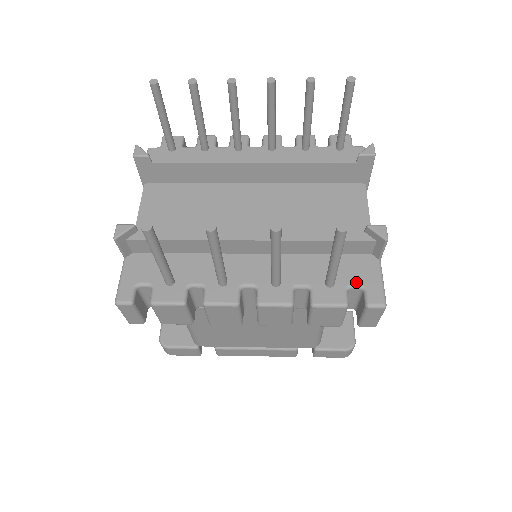
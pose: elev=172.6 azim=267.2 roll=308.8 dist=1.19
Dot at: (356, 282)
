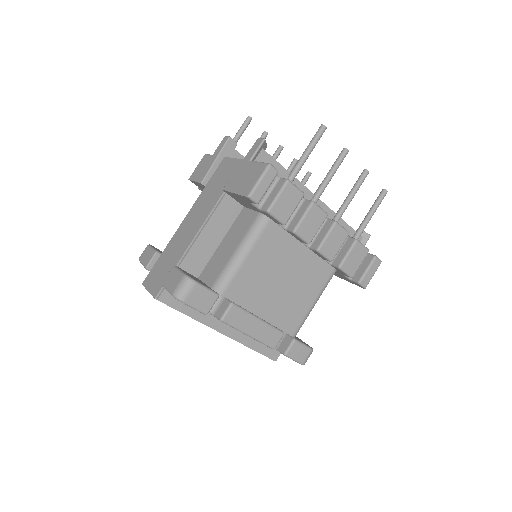
Dot at: occluded
